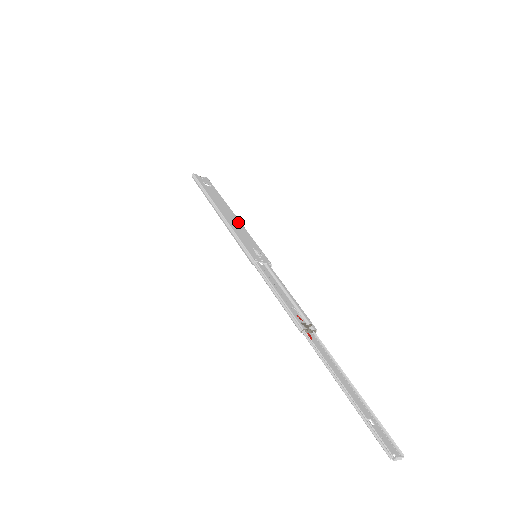
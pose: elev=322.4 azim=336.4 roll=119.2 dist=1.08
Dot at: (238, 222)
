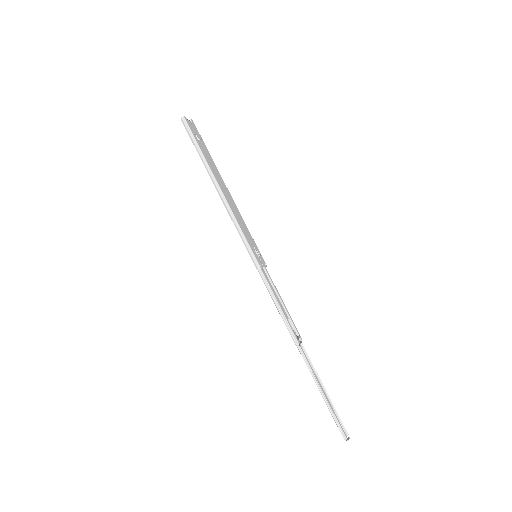
Dot at: (235, 205)
